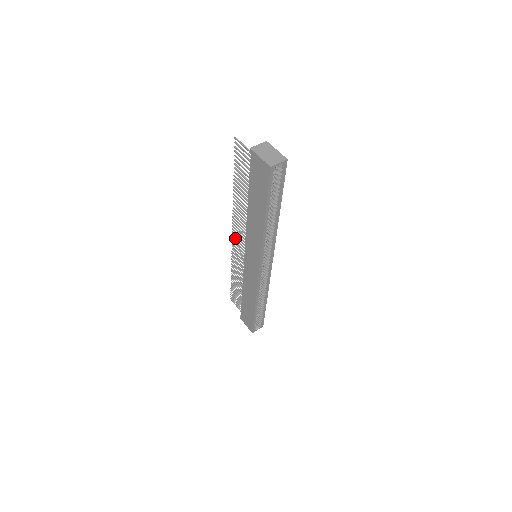
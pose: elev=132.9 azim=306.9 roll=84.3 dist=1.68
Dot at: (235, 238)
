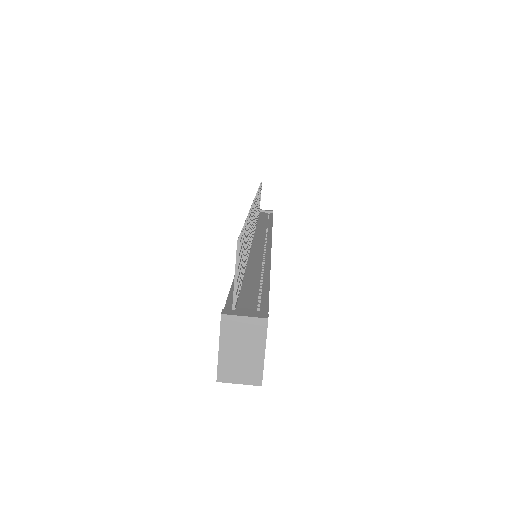
Dot at: occluded
